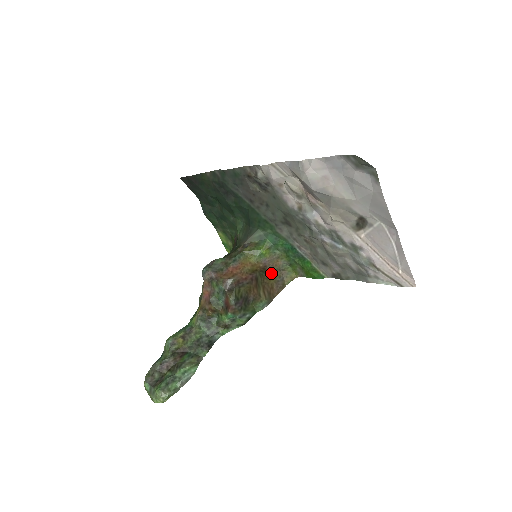
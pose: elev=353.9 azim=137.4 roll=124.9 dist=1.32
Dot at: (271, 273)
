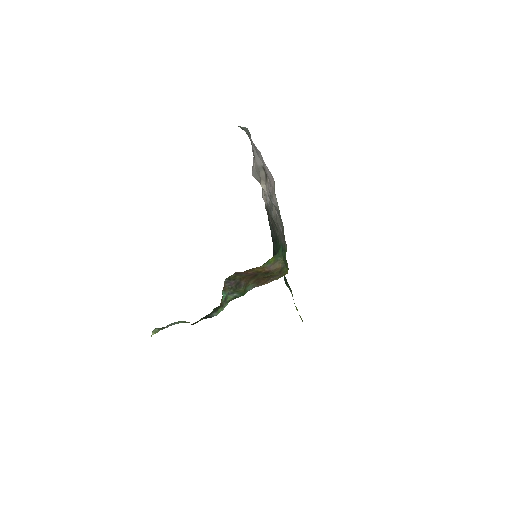
Dot at: (272, 275)
